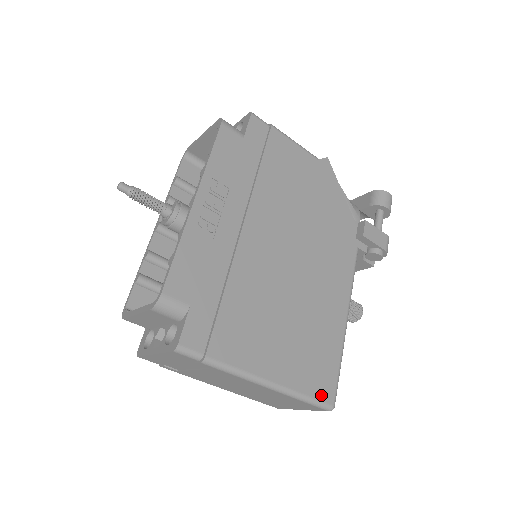
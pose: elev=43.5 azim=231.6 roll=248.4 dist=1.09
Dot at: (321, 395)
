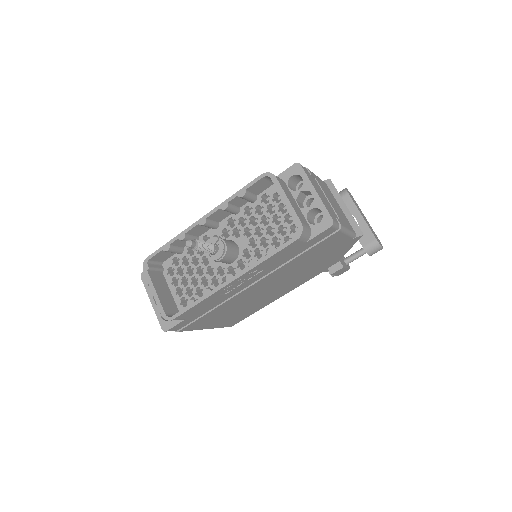
Dot at: (229, 325)
